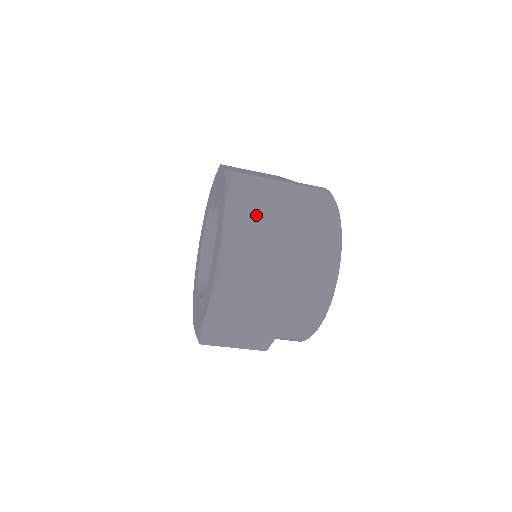
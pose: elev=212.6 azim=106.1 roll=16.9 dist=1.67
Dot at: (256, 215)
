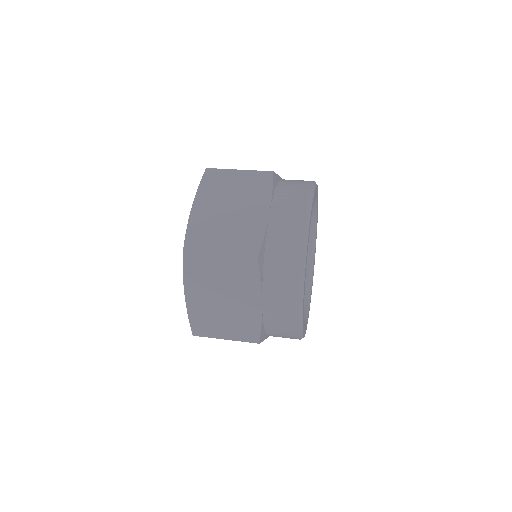
Dot at: (212, 289)
